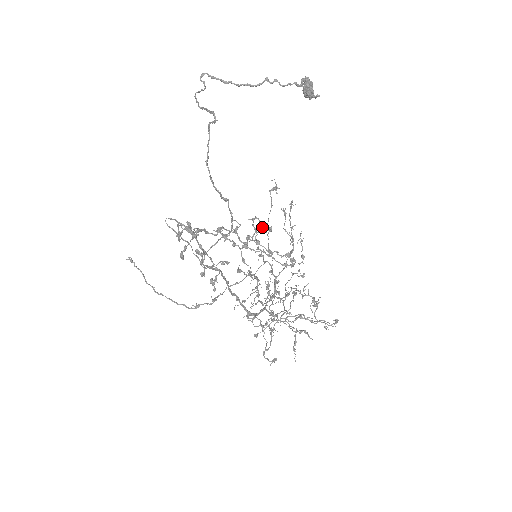
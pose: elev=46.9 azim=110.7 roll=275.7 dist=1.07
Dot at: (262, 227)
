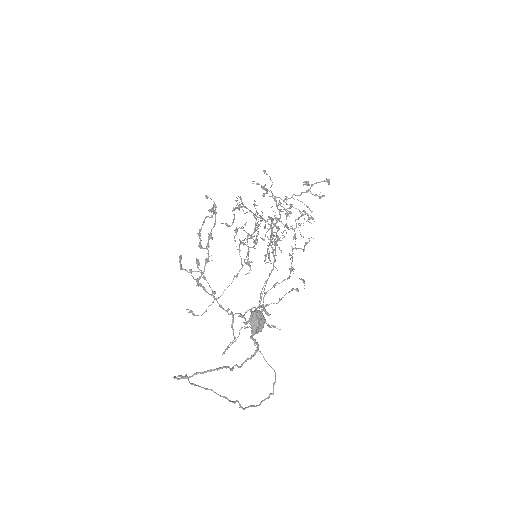
Dot at: occluded
